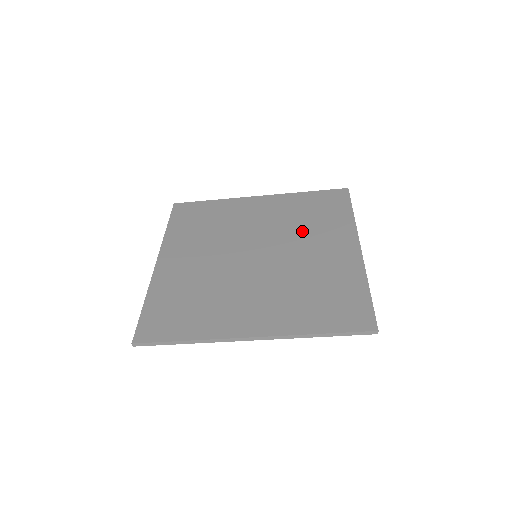
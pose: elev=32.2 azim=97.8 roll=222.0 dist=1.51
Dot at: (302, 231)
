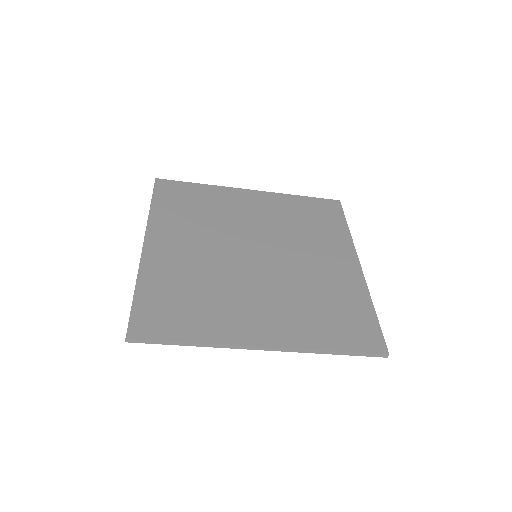
Dot at: (301, 237)
